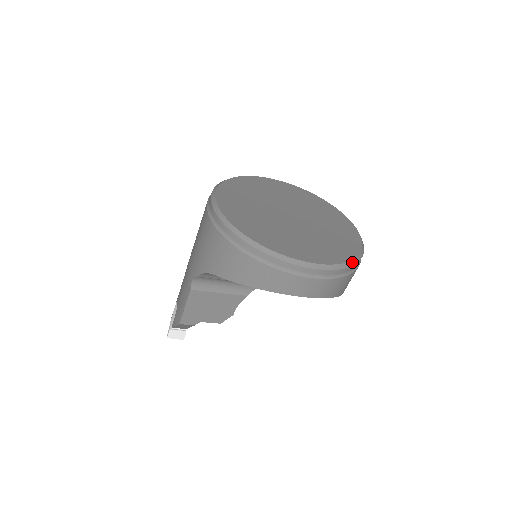
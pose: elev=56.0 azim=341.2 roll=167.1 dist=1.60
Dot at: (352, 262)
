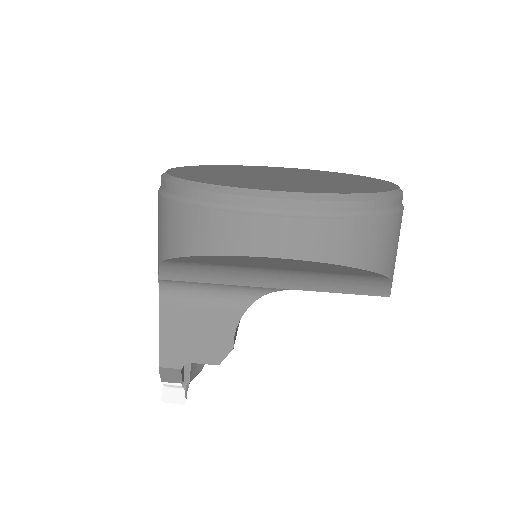
Dot at: (362, 196)
